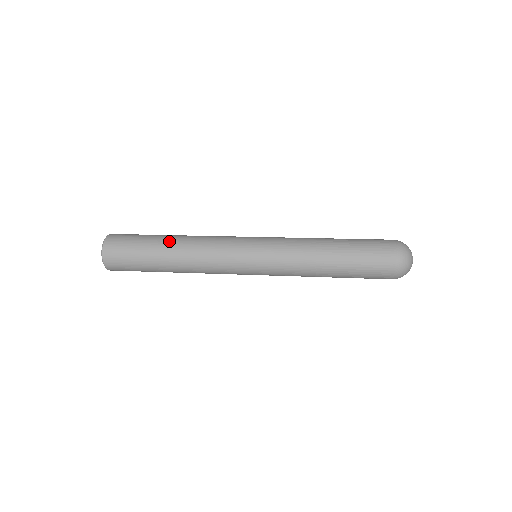
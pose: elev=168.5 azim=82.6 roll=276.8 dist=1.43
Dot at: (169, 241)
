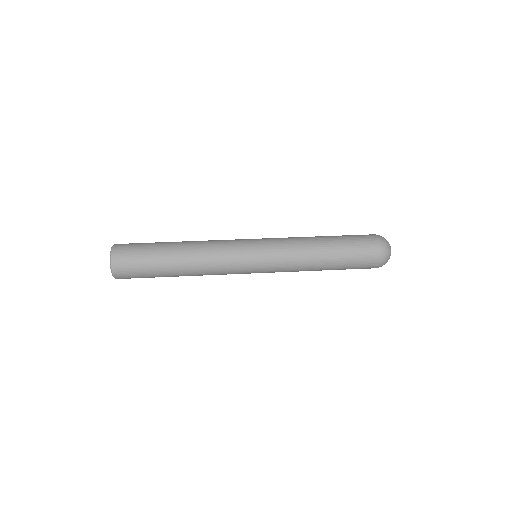
Dot at: (177, 271)
